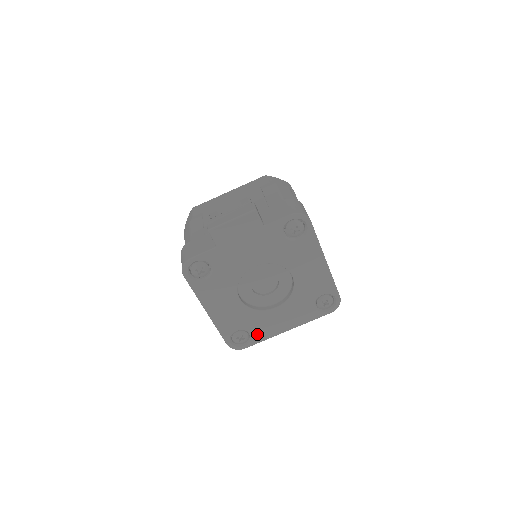
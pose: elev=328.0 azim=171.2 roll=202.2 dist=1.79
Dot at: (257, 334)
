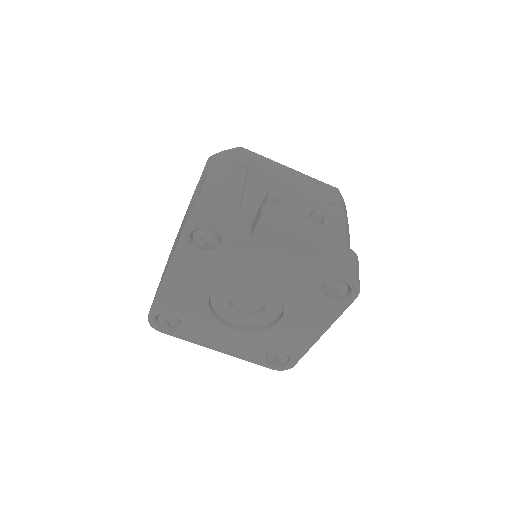
Dot at: (188, 332)
